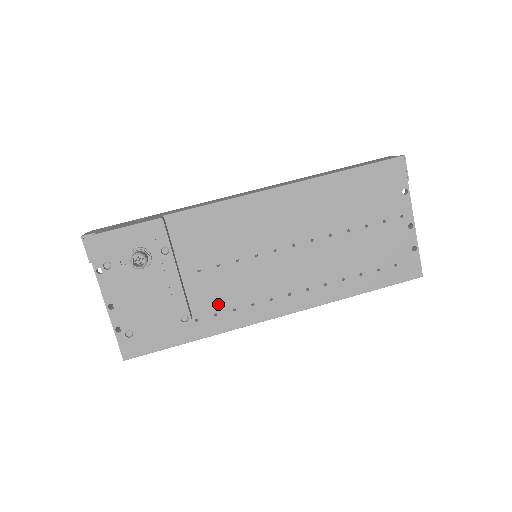
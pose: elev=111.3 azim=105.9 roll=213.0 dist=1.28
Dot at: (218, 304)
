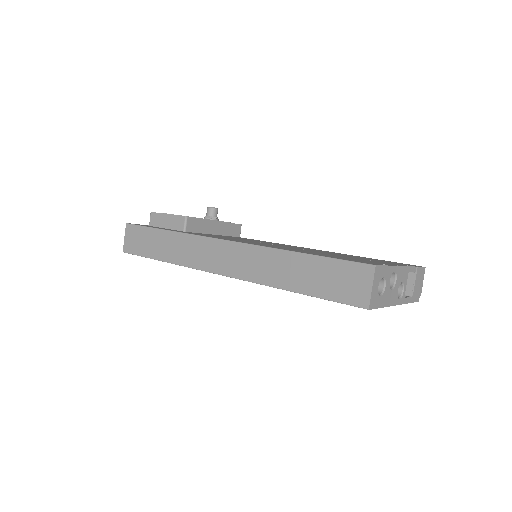
Dot at: occluded
